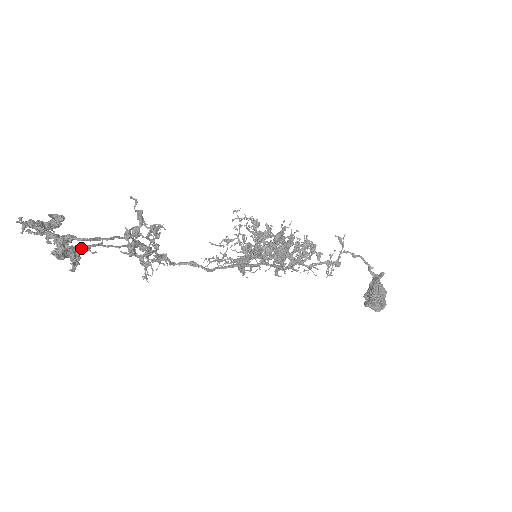
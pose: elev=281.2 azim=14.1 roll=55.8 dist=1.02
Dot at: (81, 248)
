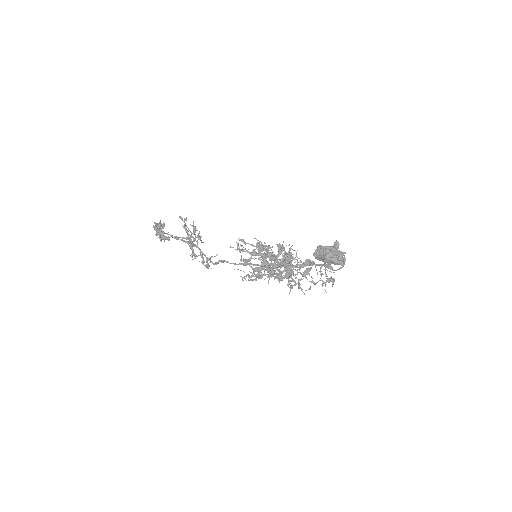
Dot at: (160, 223)
